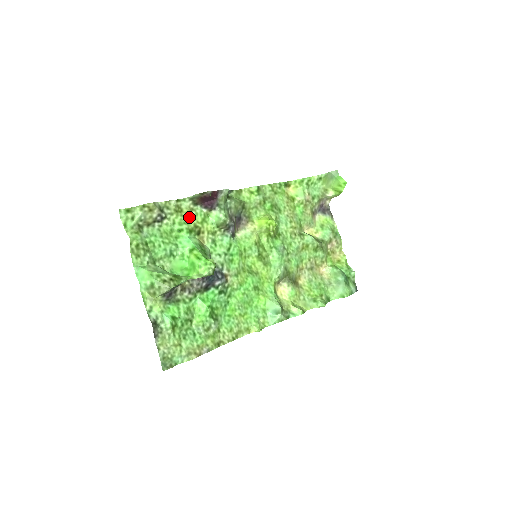
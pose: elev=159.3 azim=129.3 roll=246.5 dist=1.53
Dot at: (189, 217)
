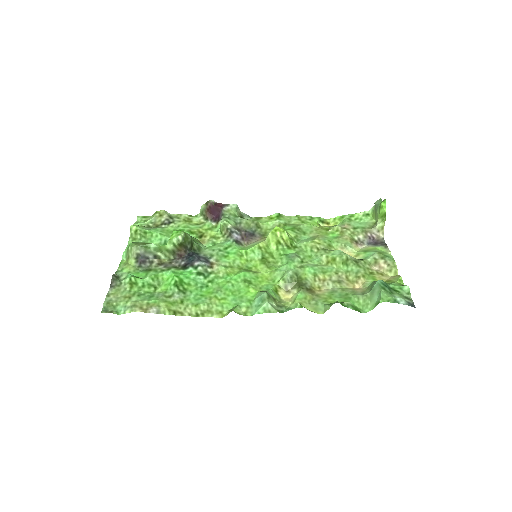
Dot at: (196, 226)
